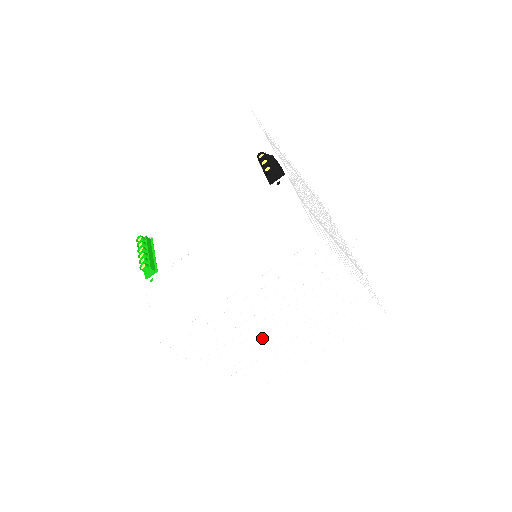
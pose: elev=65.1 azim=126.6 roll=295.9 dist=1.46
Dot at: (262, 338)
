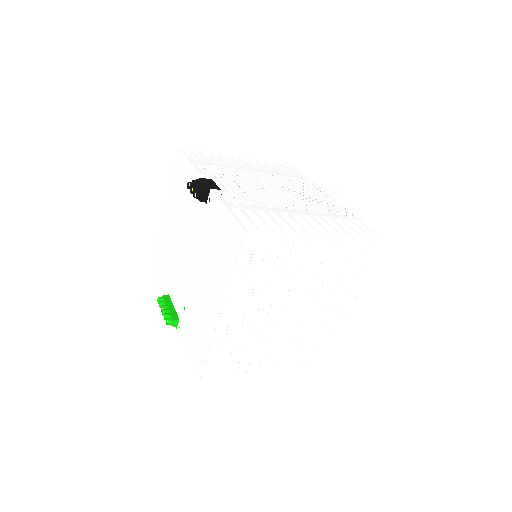
Dot at: (284, 325)
